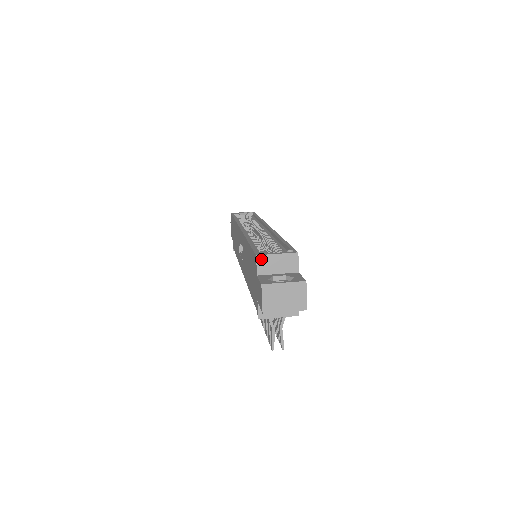
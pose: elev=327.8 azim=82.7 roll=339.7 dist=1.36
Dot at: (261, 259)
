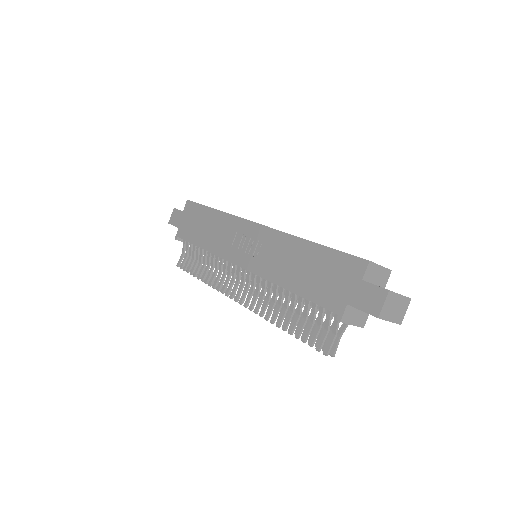
Dot at: (371, 266)
